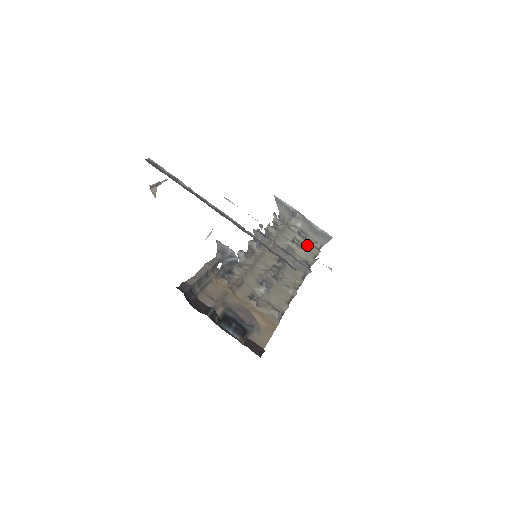
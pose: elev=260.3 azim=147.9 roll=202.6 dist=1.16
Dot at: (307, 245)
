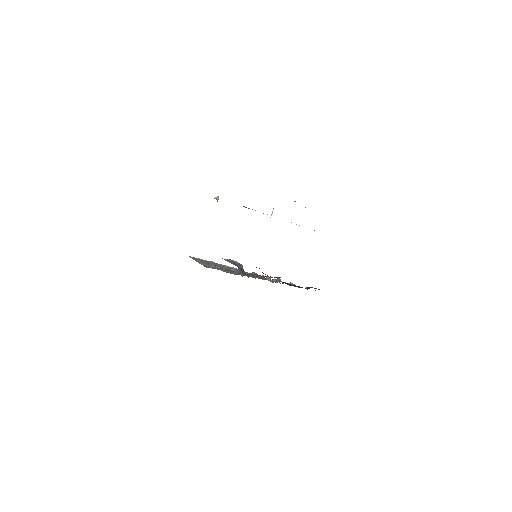
Dot at: occluded
